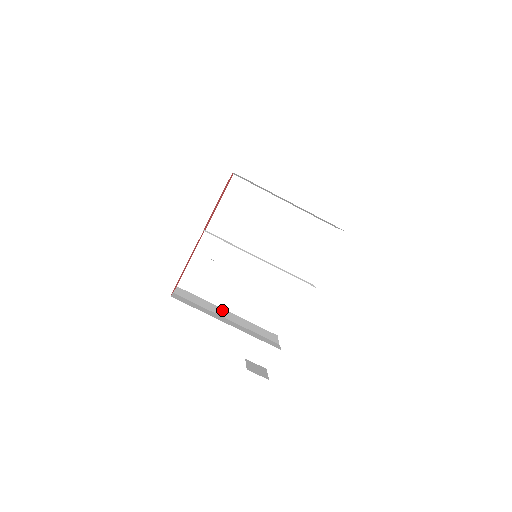
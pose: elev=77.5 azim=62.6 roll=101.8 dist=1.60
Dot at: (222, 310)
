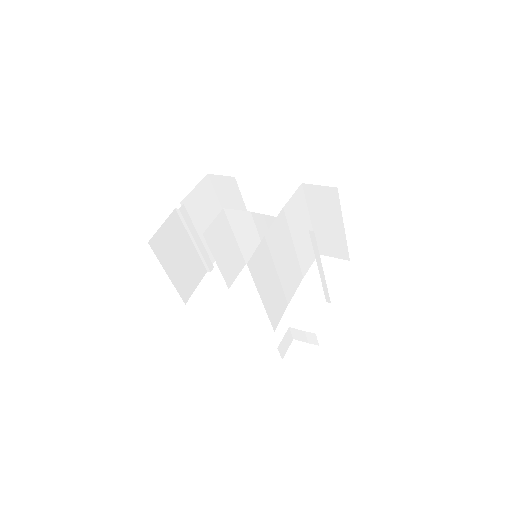
Dot at: occluded
